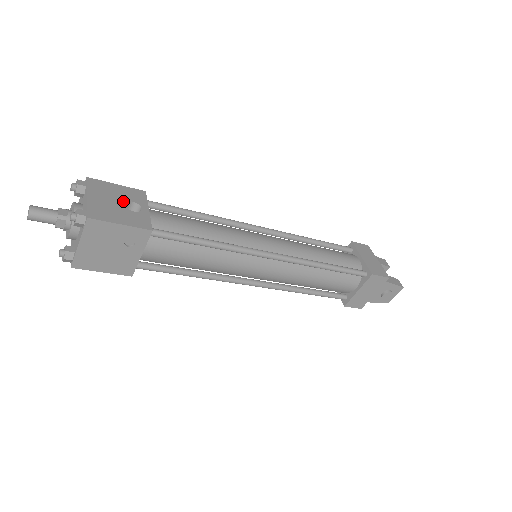
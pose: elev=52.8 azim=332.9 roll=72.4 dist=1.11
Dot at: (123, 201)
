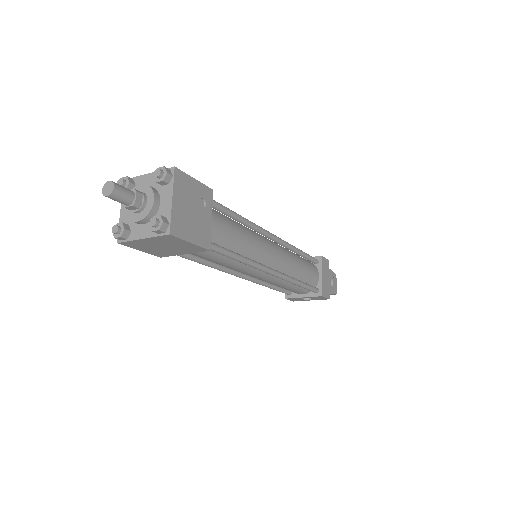
Dot at: occluded
